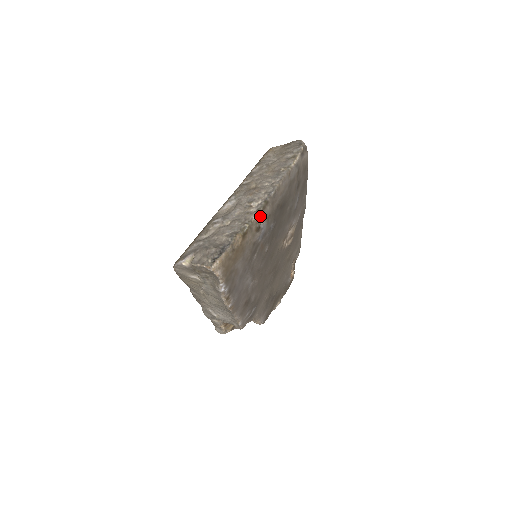
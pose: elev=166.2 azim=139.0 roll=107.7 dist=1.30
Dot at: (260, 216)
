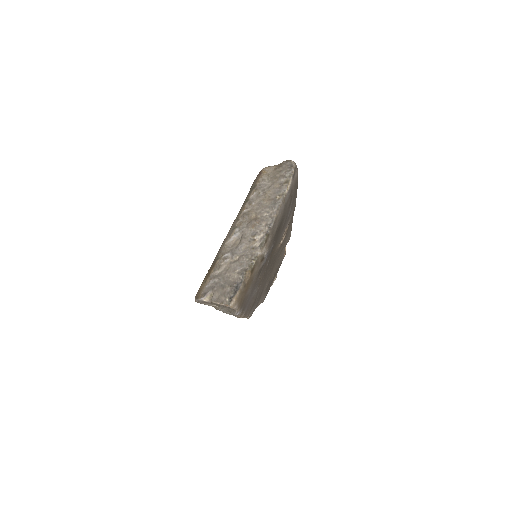
Dot at: (263, 249)
